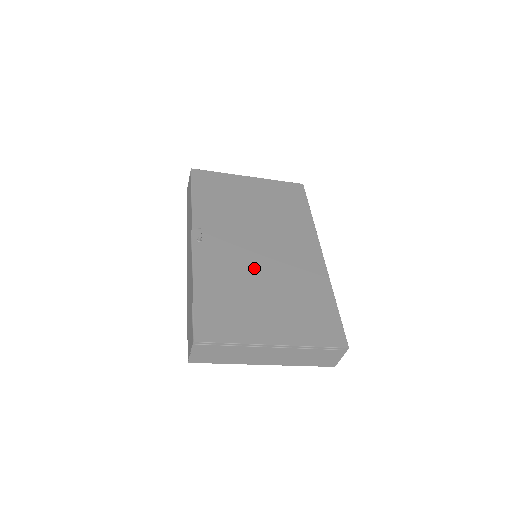
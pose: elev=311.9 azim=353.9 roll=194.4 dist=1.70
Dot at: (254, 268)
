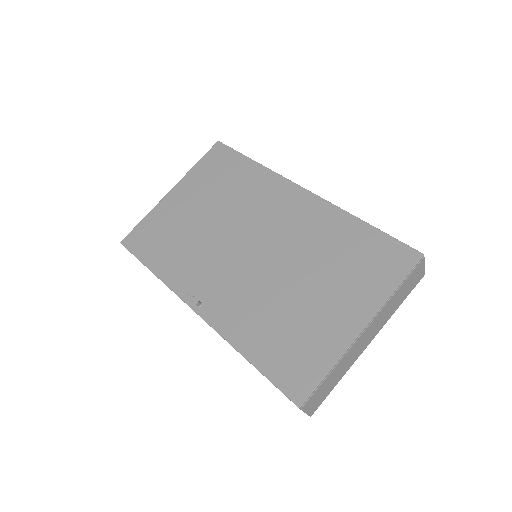
Dot at: (268, 275)
